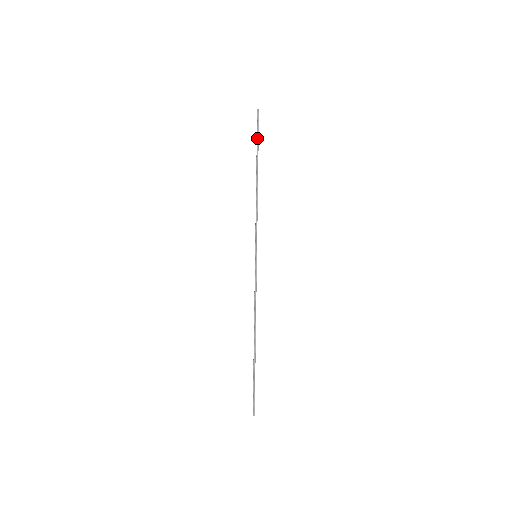
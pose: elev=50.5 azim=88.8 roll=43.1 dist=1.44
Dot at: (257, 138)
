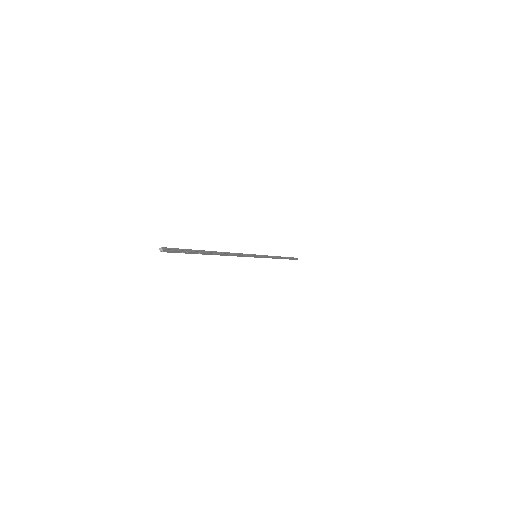
Dot at: (291, 257)
